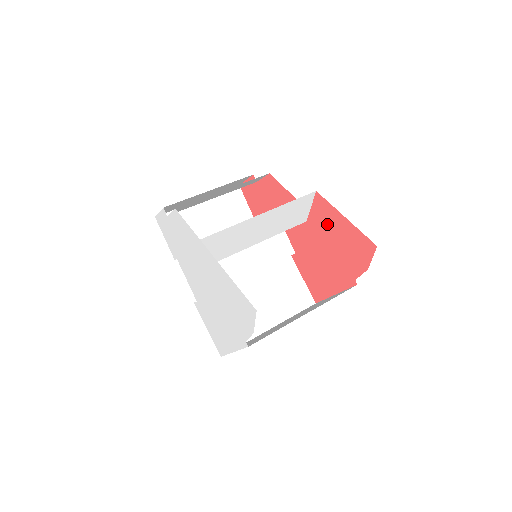
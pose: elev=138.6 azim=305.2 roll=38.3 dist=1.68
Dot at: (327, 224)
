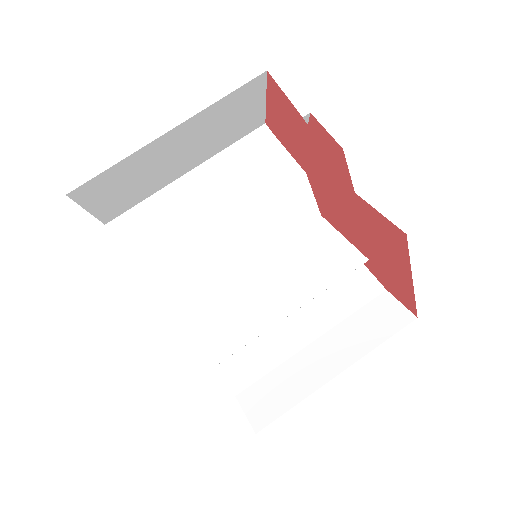
Dot at: (382, 240)
